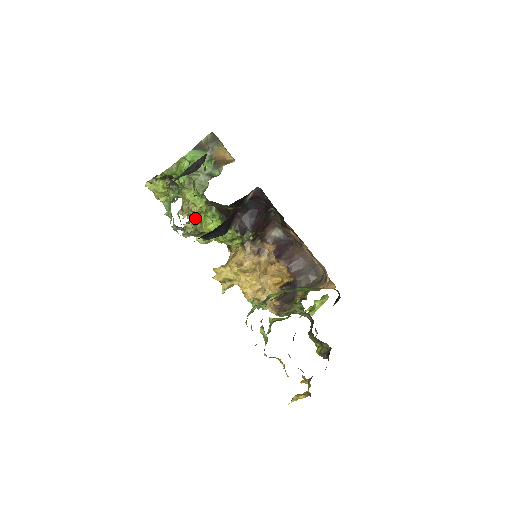
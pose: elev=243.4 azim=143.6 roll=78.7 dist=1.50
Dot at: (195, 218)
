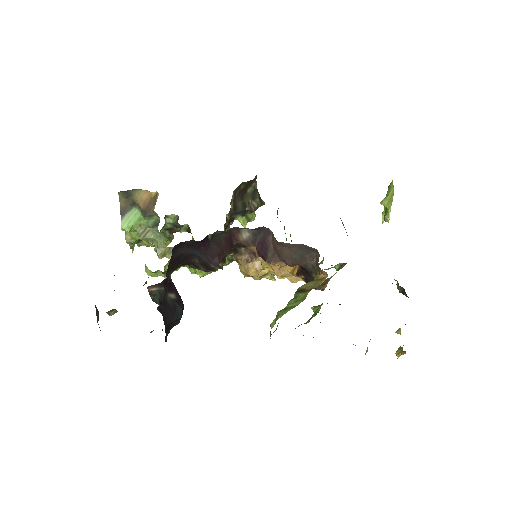
Dot at: occluded
